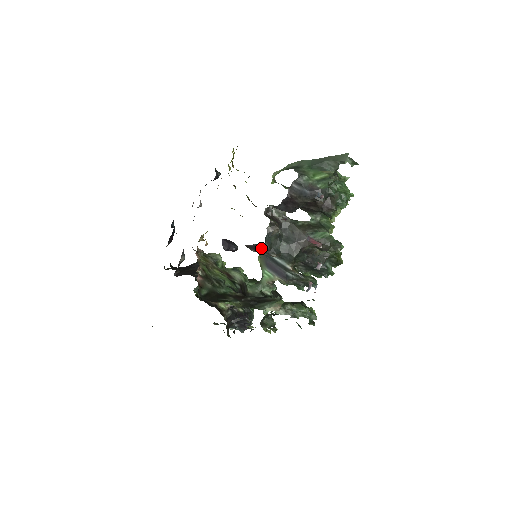
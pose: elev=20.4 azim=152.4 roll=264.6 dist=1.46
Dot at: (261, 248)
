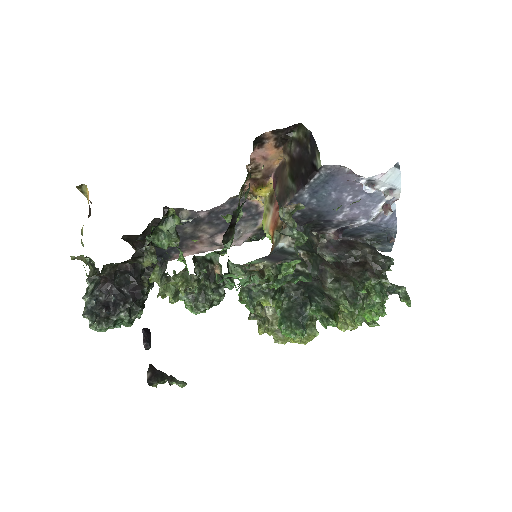
Dot at: (161, 379)
